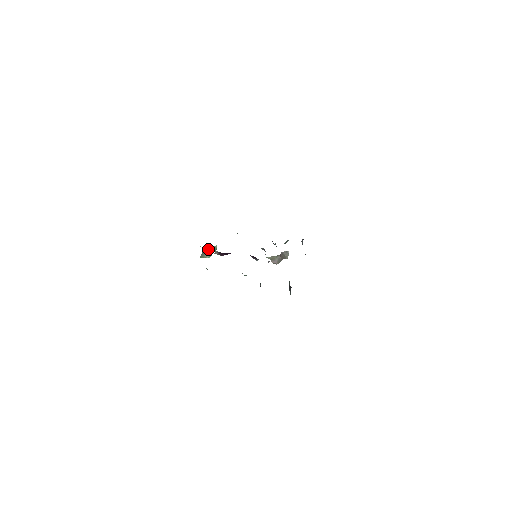
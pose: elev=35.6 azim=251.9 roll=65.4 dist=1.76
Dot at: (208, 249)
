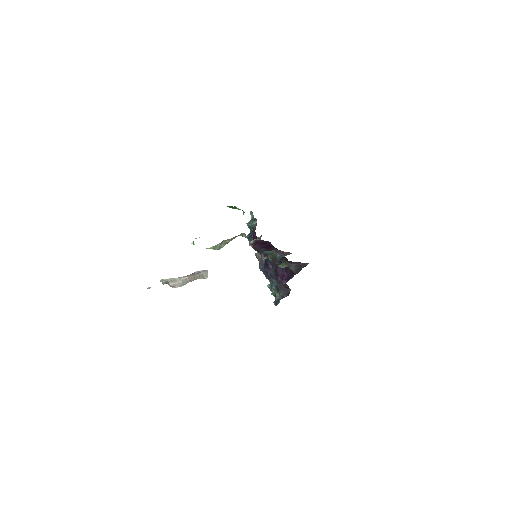
Dot at: (233, 237)
